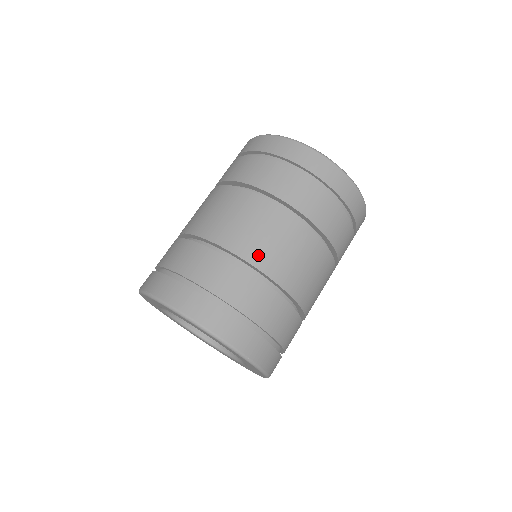
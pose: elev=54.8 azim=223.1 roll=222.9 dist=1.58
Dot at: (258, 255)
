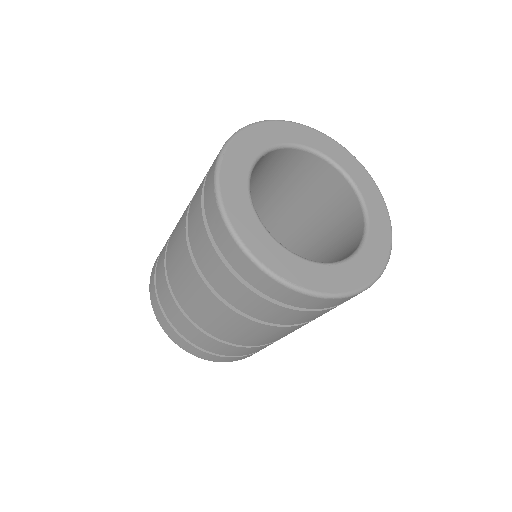
Dot at: (212, 329)
